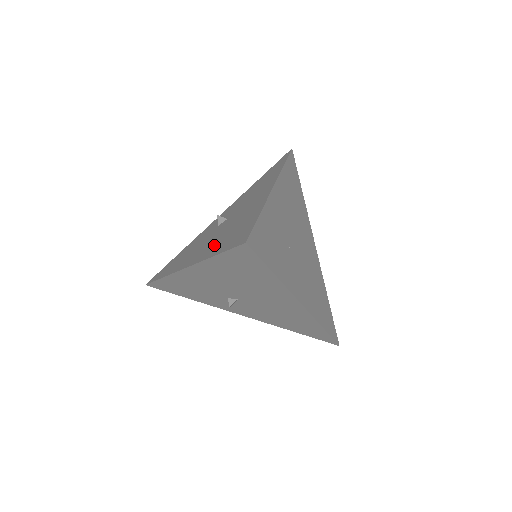
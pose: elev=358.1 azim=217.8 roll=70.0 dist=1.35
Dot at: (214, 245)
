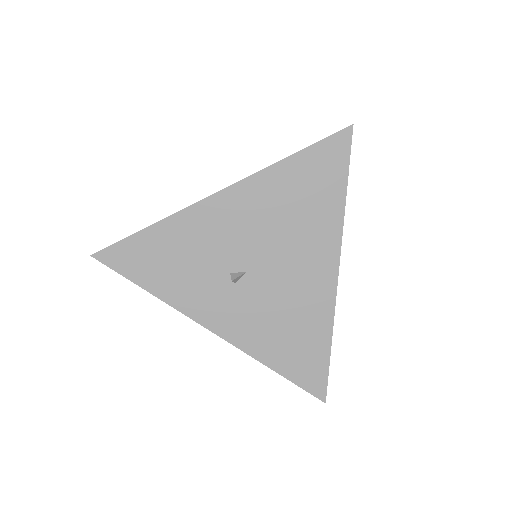
Dot at: occluded
